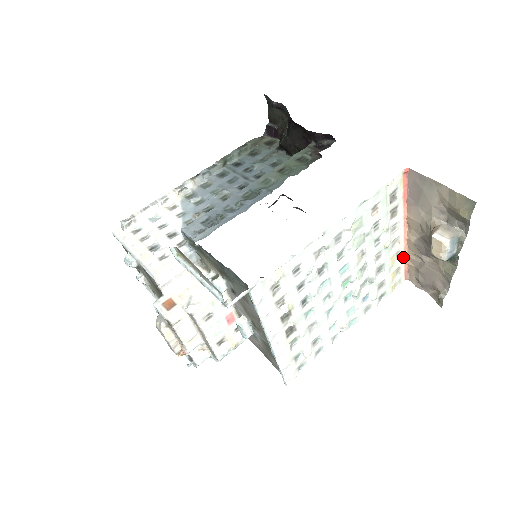
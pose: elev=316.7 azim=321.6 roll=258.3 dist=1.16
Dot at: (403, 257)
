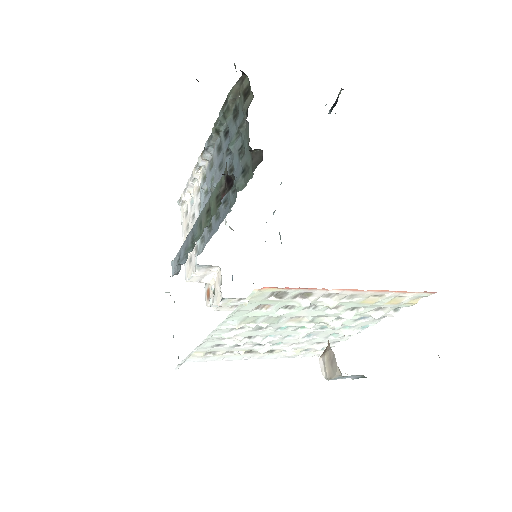
Dot at: (392, 292)
